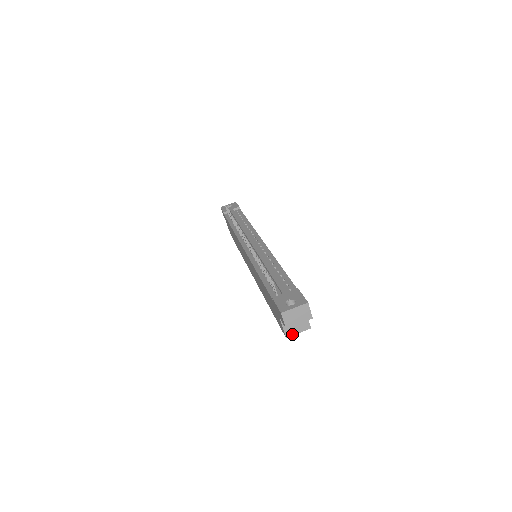
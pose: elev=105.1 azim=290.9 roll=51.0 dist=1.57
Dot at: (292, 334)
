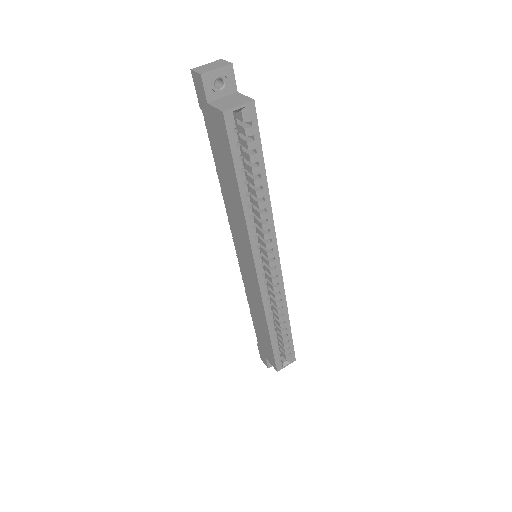
Dot at: (230, 108)
